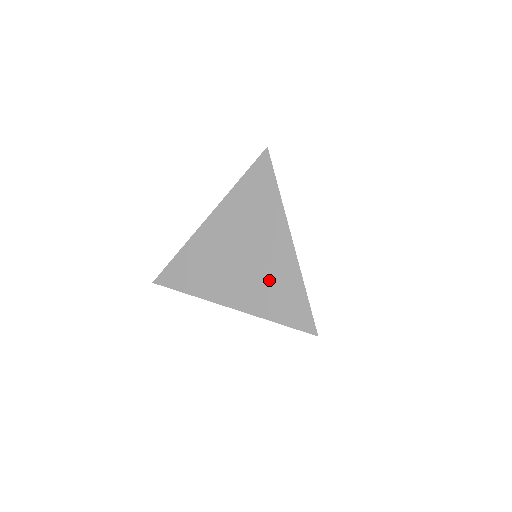
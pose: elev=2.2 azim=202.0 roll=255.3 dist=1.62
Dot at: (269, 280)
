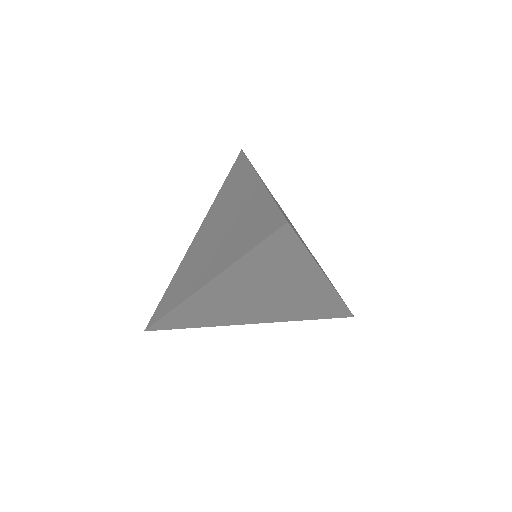
Dot at: (239, 226)
